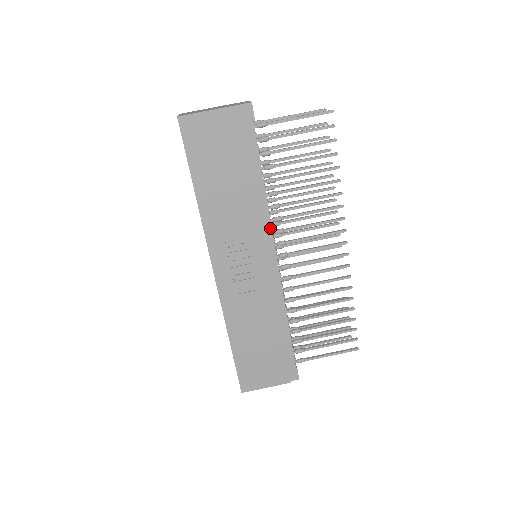
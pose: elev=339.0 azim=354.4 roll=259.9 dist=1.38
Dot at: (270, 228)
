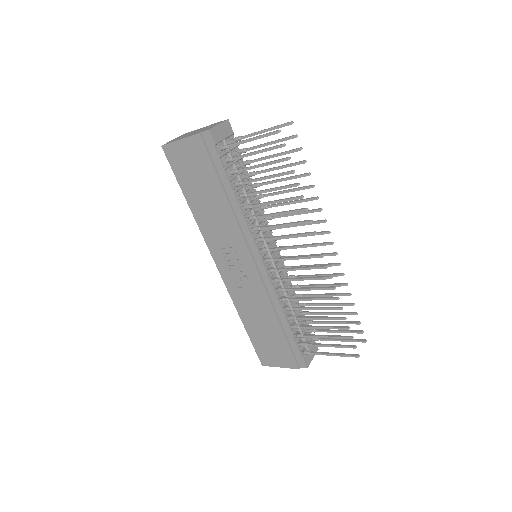
Dot at: (251, 237)
